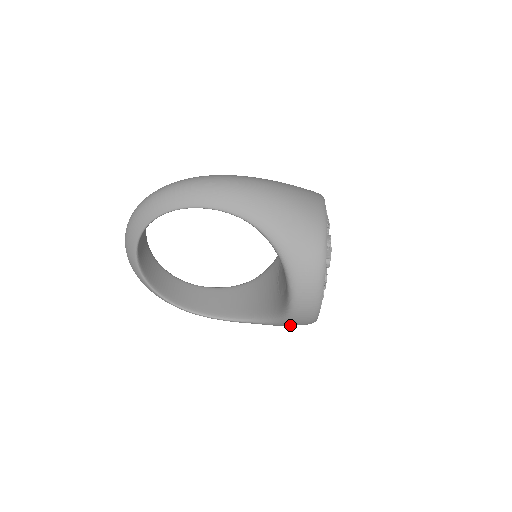
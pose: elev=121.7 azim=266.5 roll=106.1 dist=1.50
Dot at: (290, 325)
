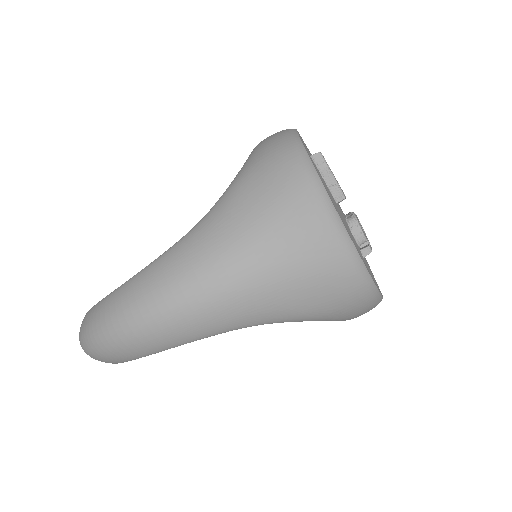
Dot at: occluded
